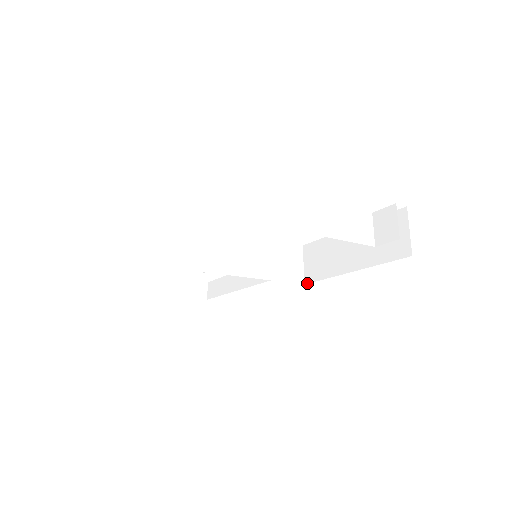
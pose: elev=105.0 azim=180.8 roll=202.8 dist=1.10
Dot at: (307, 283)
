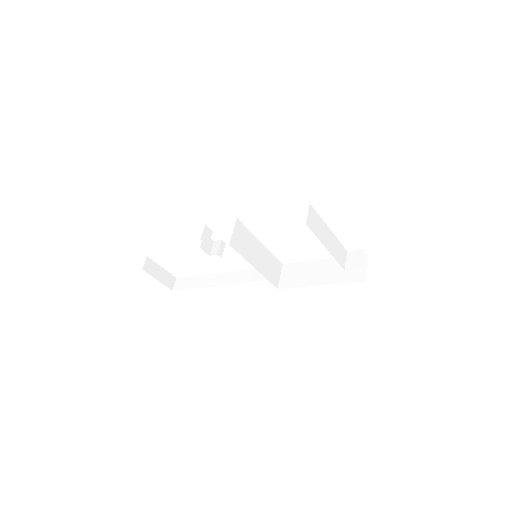
Dot at: (280, 288)
